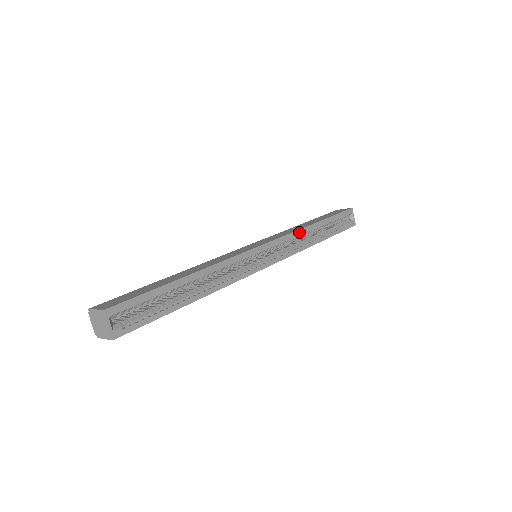
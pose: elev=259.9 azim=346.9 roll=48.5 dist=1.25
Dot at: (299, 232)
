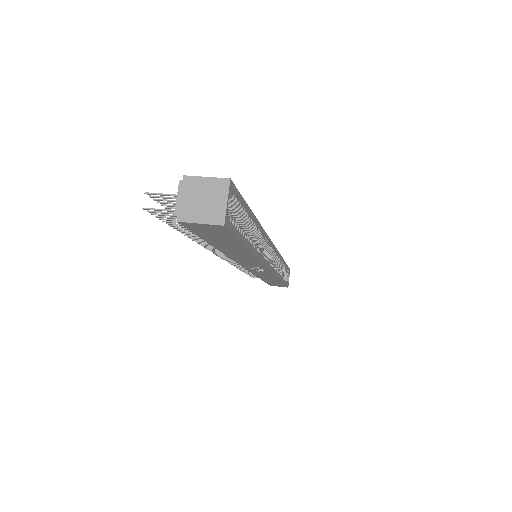
Dot at: (280, 257)
